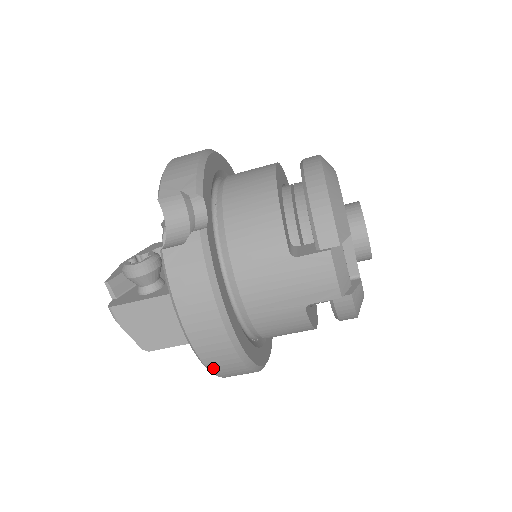
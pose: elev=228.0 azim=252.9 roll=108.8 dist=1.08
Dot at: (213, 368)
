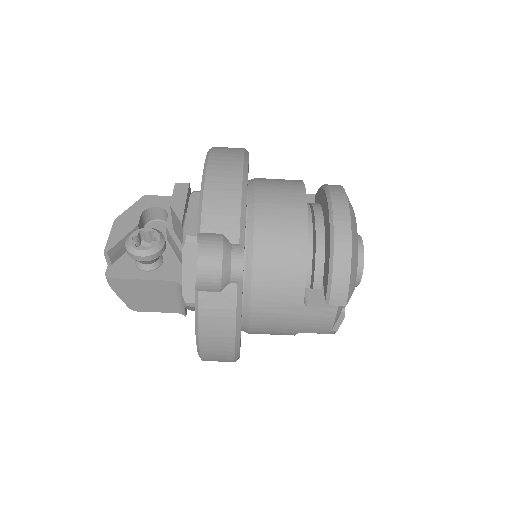
Dot at: occluded
